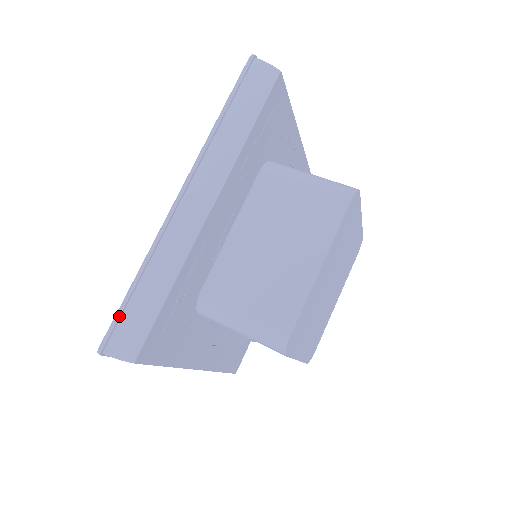
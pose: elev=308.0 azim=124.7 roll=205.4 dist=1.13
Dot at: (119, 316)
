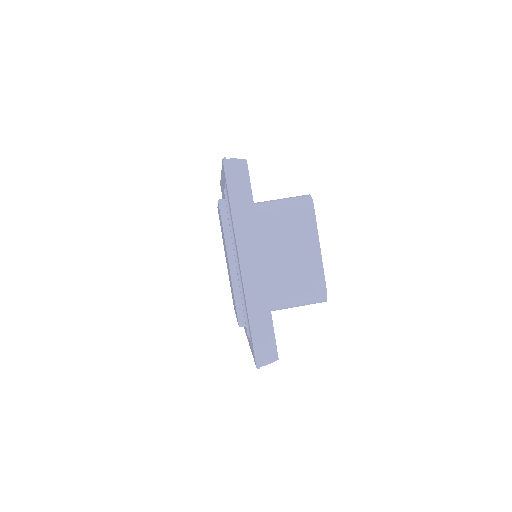
Dot at: (256, 345)
